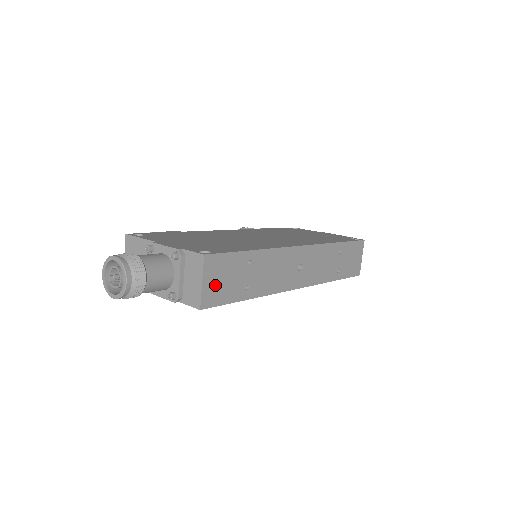
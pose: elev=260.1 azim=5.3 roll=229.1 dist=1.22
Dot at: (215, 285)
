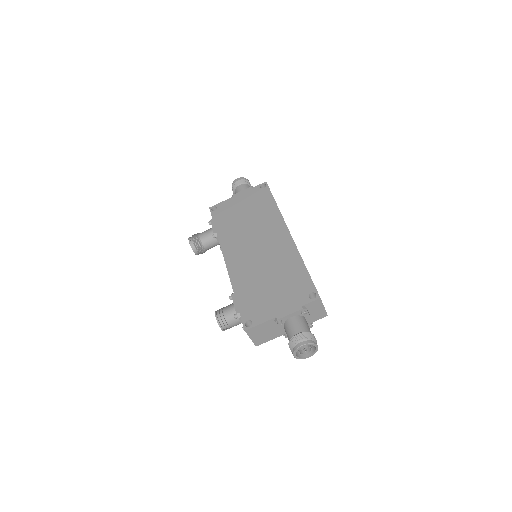
Dot at: occluded
